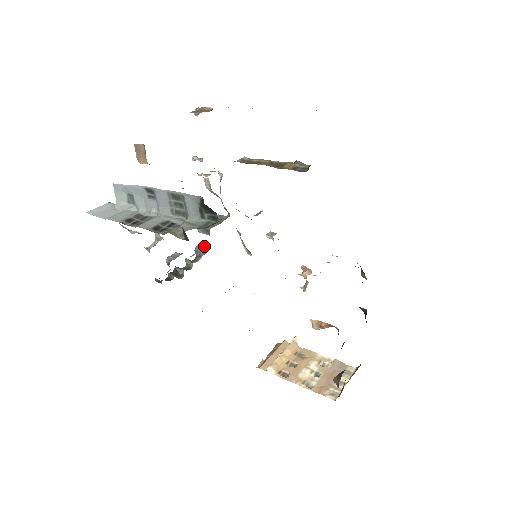
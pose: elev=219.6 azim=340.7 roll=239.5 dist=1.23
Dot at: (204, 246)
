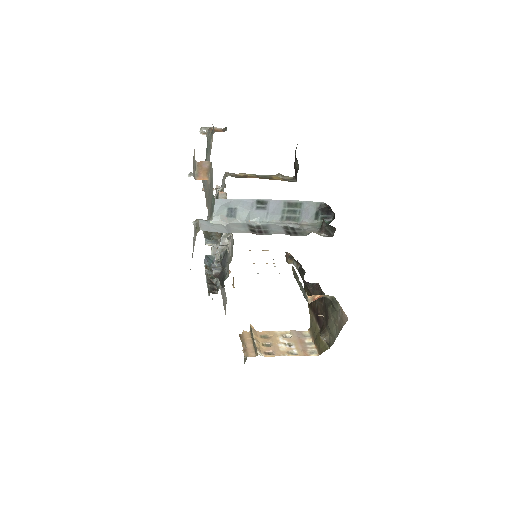
Dot at: (211, 256)
